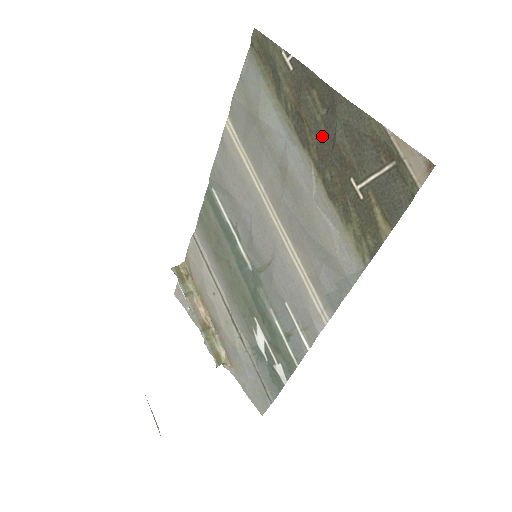
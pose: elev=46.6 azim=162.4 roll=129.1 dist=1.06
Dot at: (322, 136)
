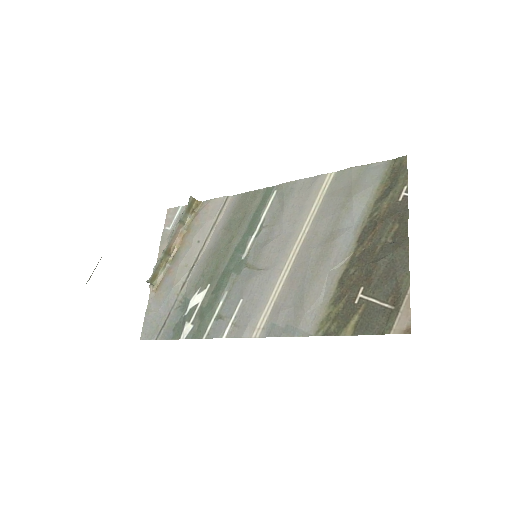
Dot at: (374, 250)
